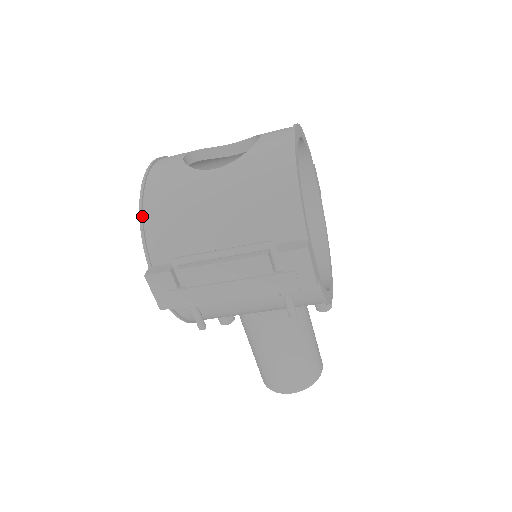
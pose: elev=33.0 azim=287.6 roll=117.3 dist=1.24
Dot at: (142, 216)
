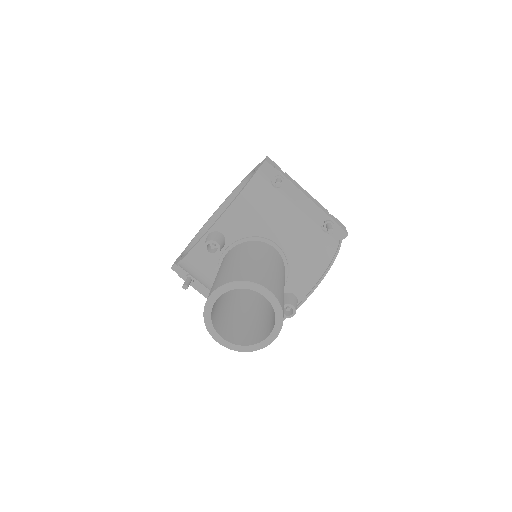
Dot at: occluded
